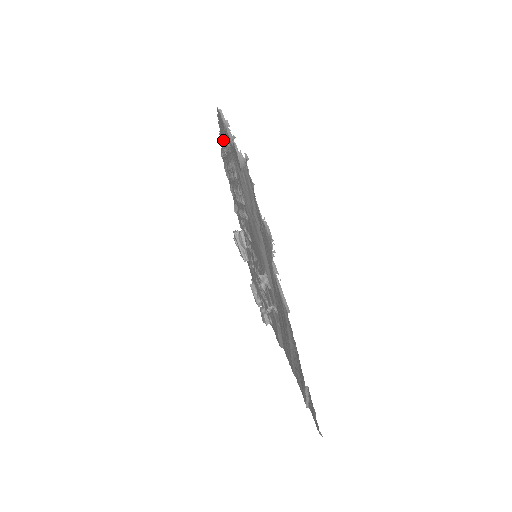
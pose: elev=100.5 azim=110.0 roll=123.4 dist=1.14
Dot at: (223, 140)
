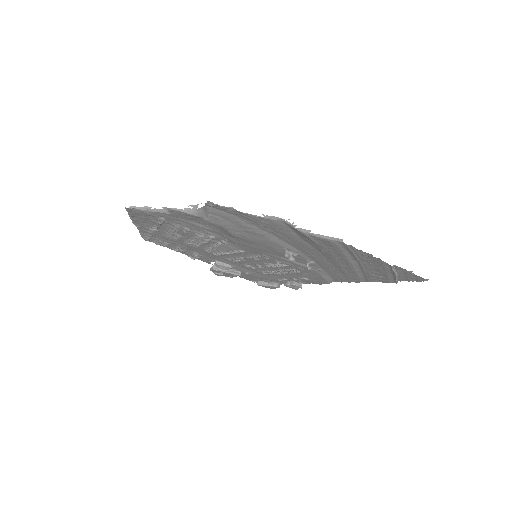
Dot at: (145, 225)
